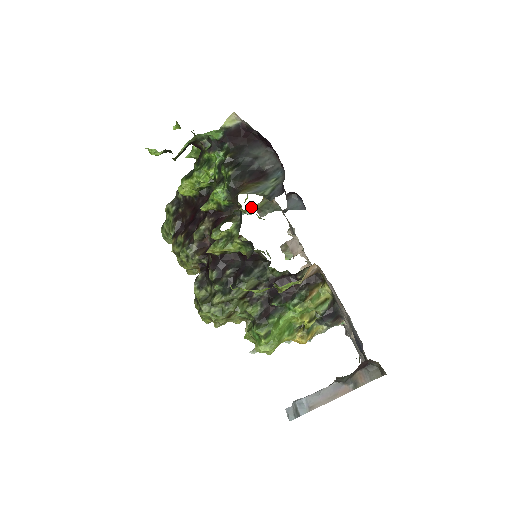
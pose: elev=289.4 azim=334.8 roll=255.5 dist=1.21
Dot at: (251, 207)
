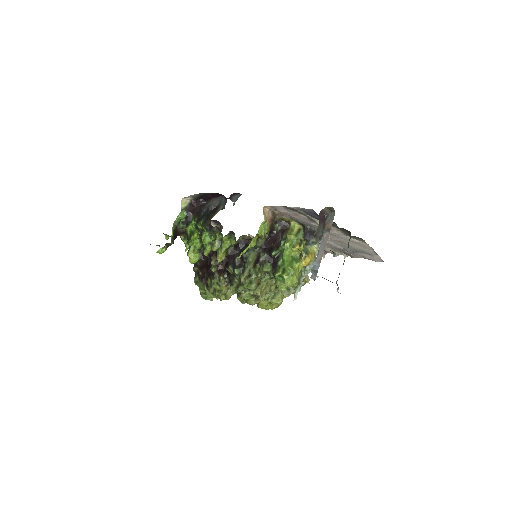
Dot at: occluded
